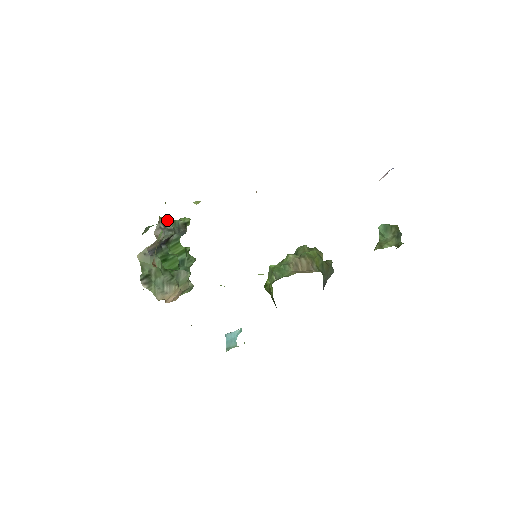
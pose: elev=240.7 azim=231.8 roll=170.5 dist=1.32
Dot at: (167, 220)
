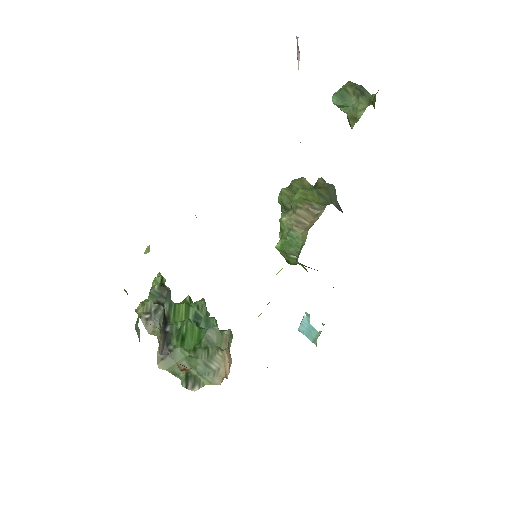
Dot at: (144, 304)
